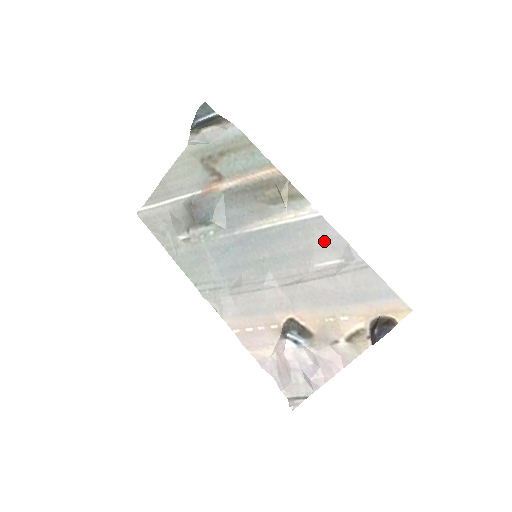
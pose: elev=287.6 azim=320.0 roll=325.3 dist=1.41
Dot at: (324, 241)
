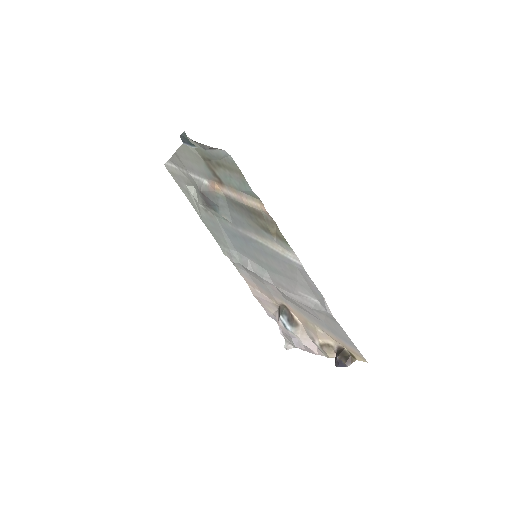
Dot at: (305, 283)
